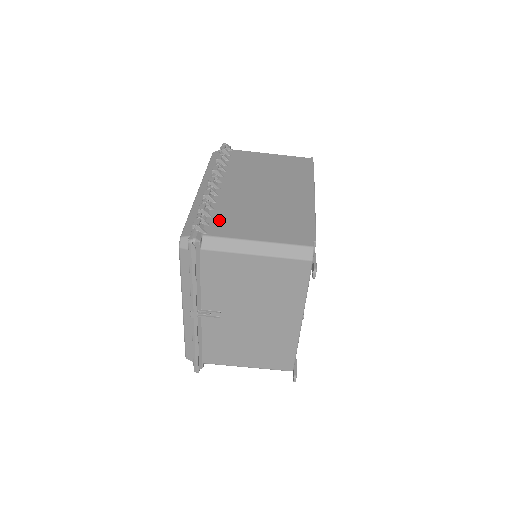
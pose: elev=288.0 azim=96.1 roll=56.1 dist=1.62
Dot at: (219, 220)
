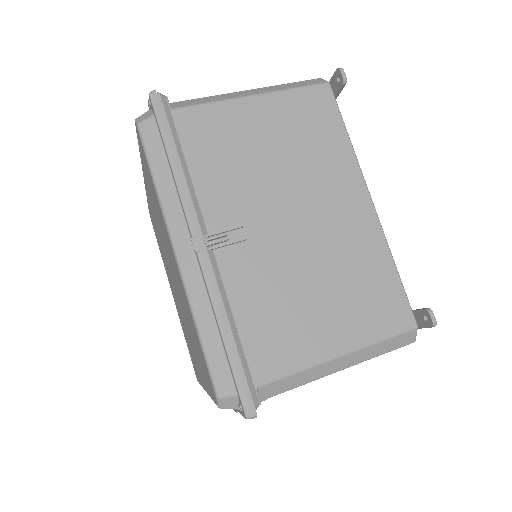
Dot at: occluded
